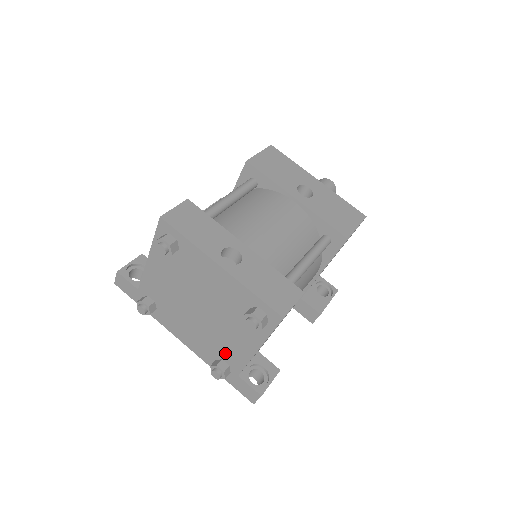
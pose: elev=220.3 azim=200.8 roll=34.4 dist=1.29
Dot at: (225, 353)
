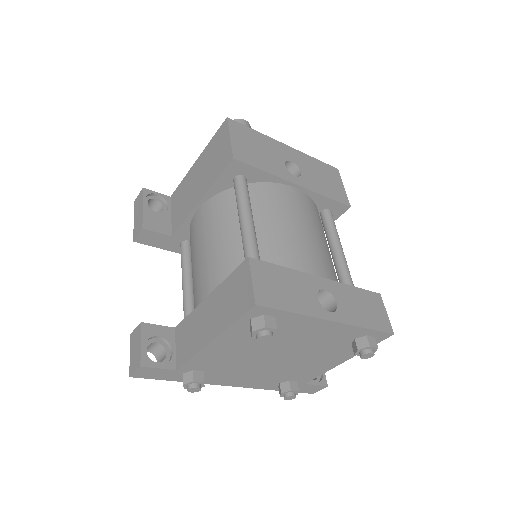
Dot at: (297, 376)
